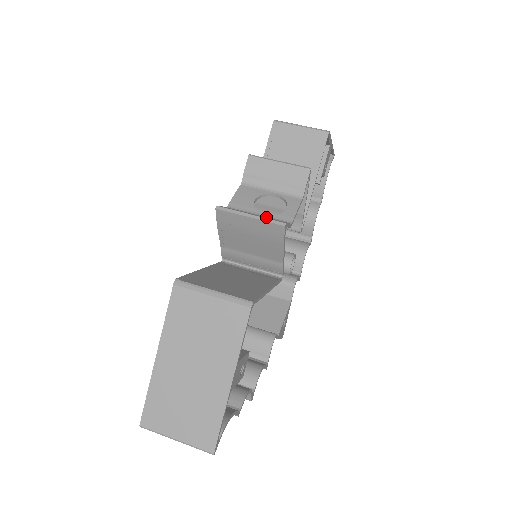
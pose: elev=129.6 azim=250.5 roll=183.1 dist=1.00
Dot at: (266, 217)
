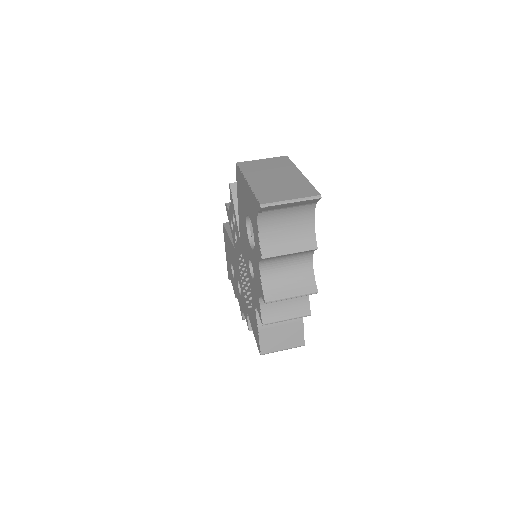
Dot at: occluded
